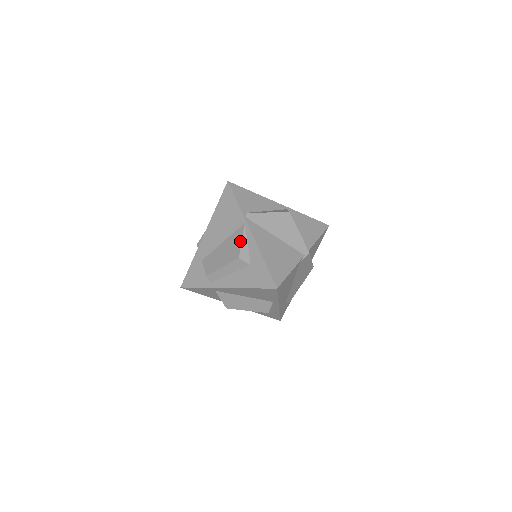
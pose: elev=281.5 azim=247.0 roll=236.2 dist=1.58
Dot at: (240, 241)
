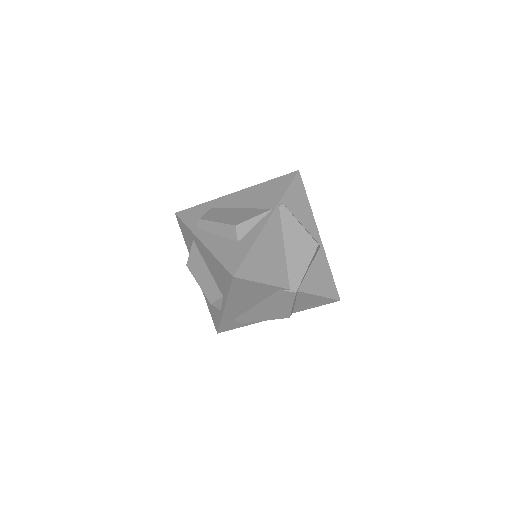
Dot at: (253, 216)
